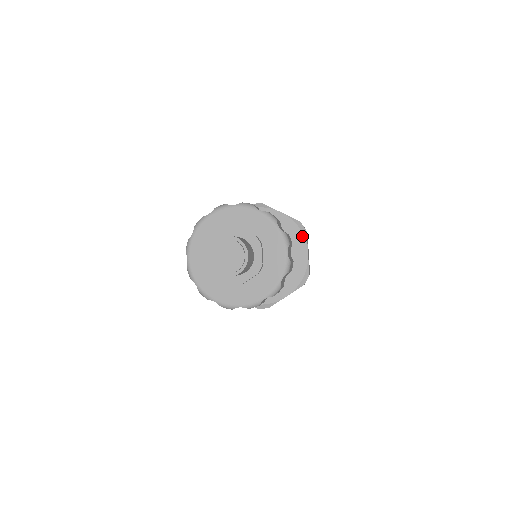
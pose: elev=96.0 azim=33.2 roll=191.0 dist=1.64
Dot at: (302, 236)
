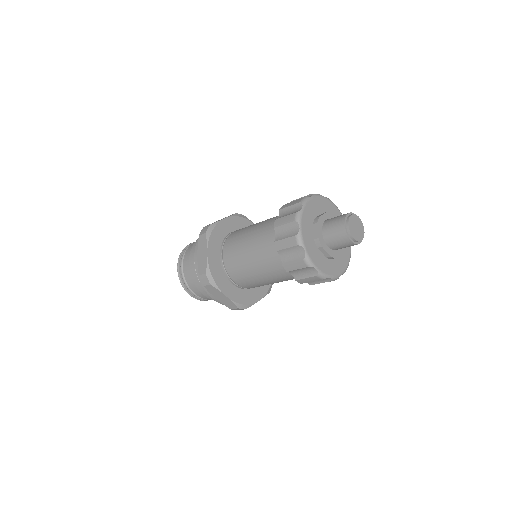
Dot at: (267, 290)
